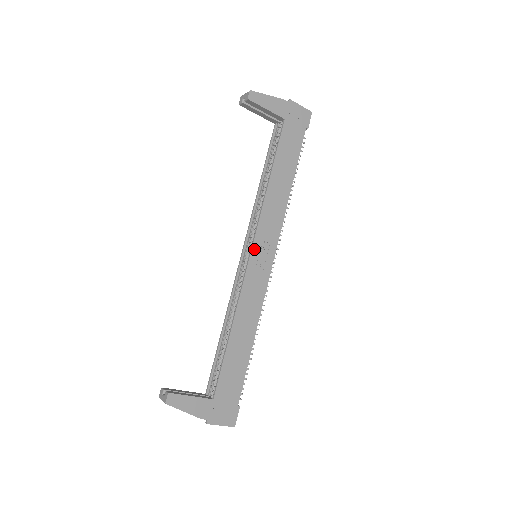
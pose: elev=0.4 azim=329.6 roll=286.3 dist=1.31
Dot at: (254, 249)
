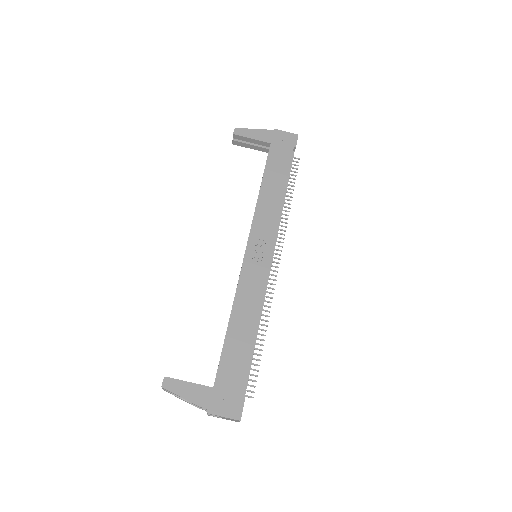
Dot at: (249, 247)
